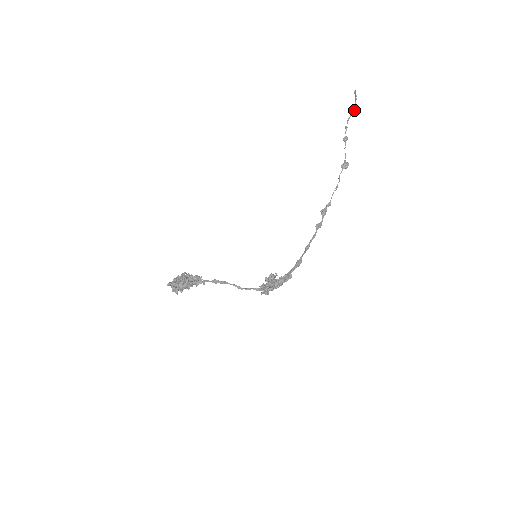
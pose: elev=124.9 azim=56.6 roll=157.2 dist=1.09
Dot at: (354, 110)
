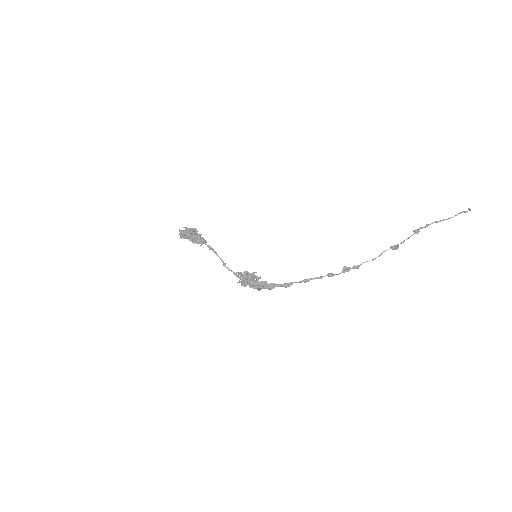
Dot at: occluded
